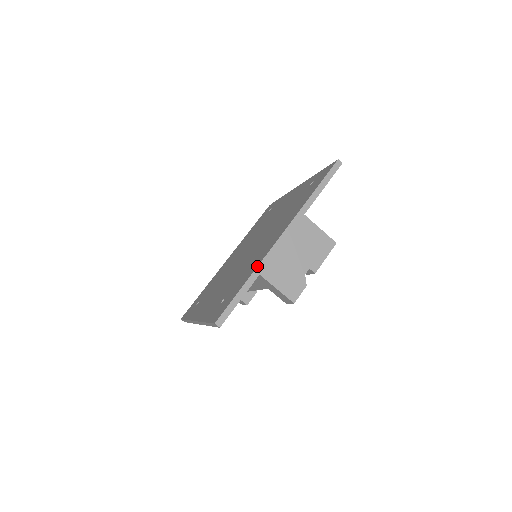
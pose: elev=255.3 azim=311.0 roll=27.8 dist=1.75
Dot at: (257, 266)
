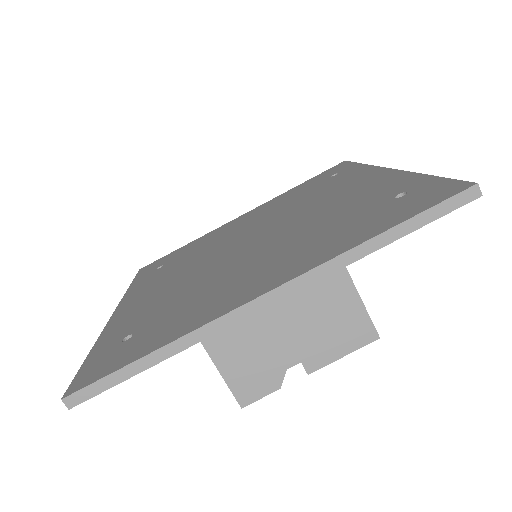
Dot at: (188, 332)
